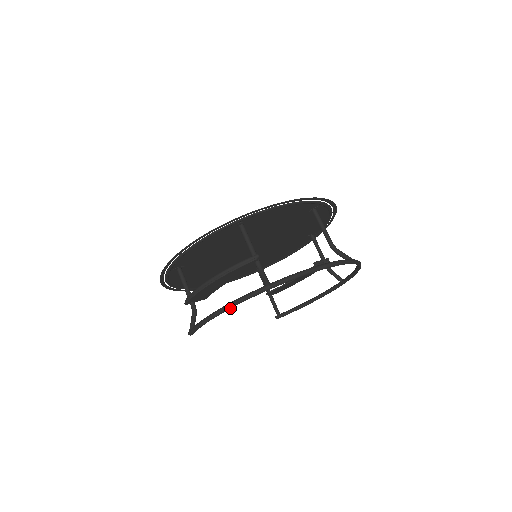
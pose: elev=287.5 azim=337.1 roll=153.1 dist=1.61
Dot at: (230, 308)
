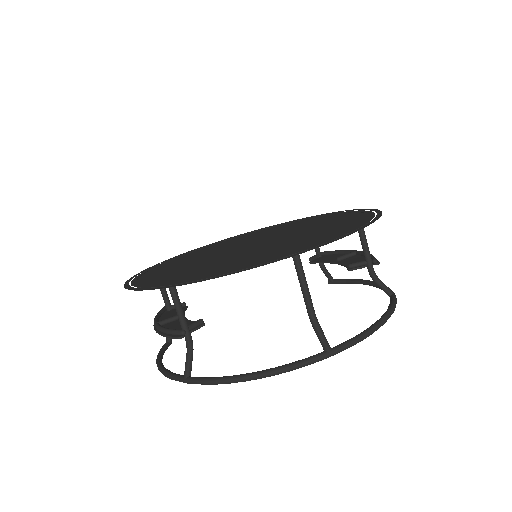
Dot at: occluded
